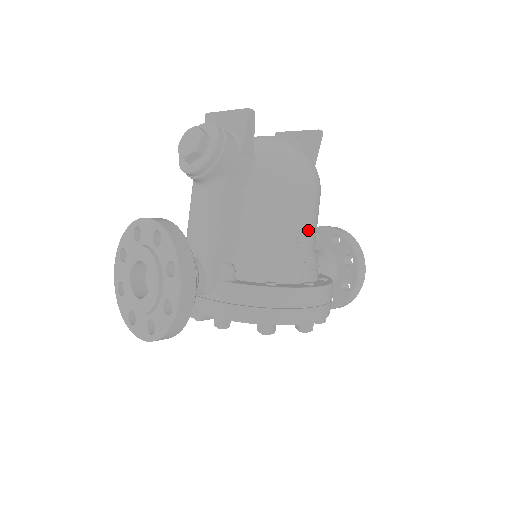
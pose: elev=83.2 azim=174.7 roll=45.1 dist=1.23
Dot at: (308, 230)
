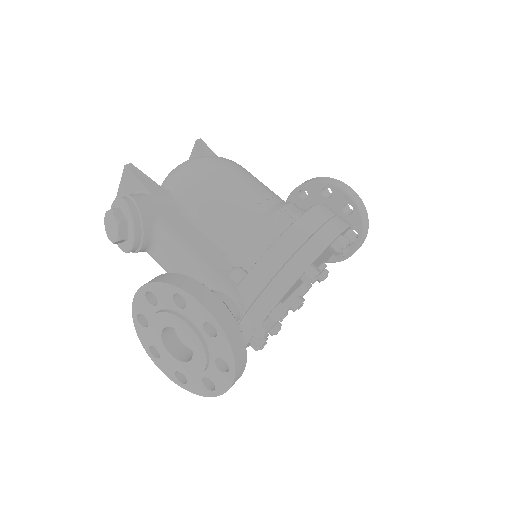
Dot at: (259, 190)
